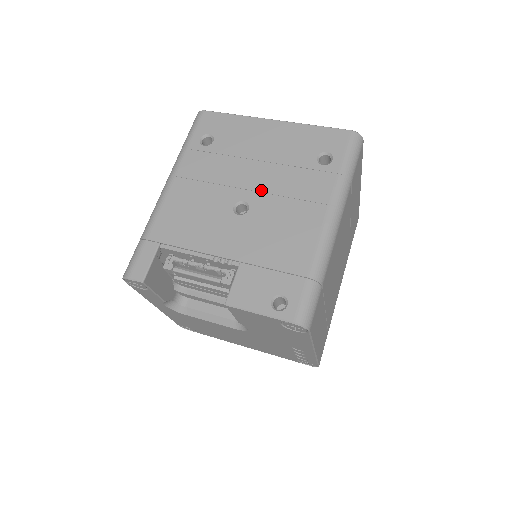
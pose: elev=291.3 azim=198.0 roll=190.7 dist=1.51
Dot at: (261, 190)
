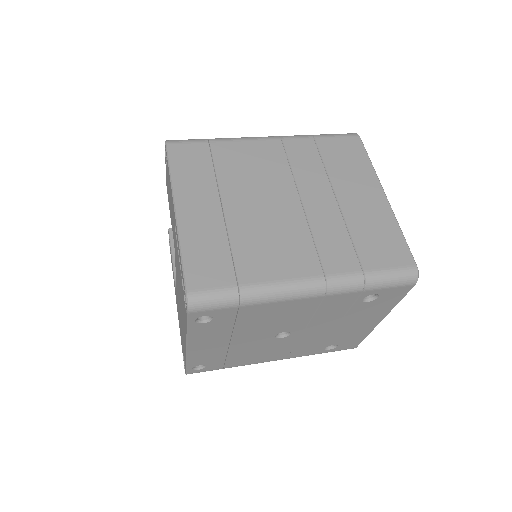
Dot at: occluded
